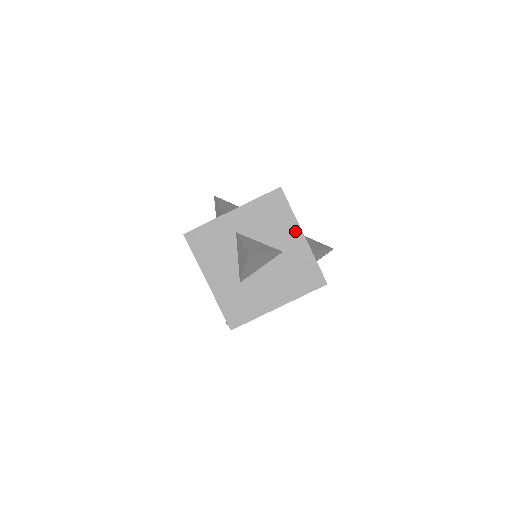
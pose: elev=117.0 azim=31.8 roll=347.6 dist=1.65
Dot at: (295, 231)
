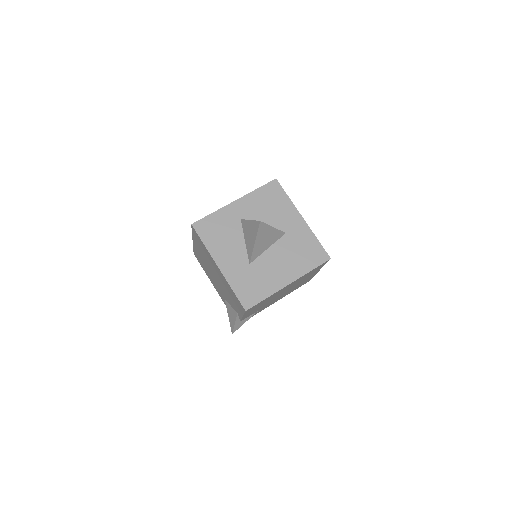
Dot at: (294, 214)
